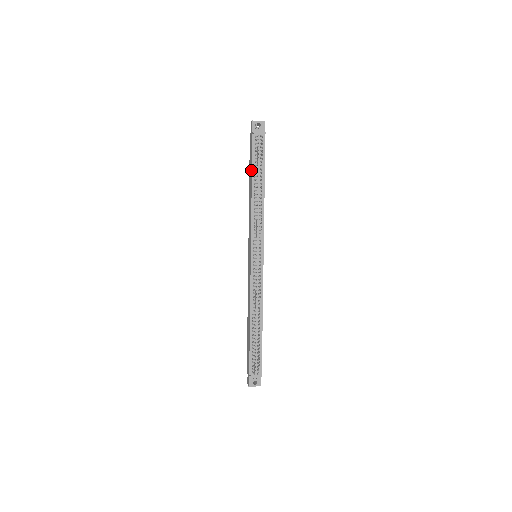
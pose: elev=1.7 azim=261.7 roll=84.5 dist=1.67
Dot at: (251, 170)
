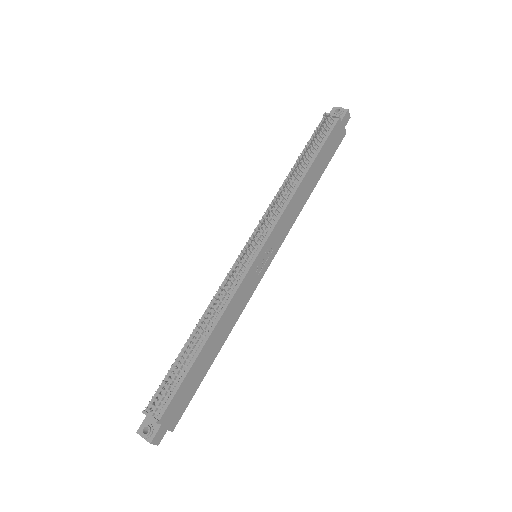
Dot at: (303, 154)
